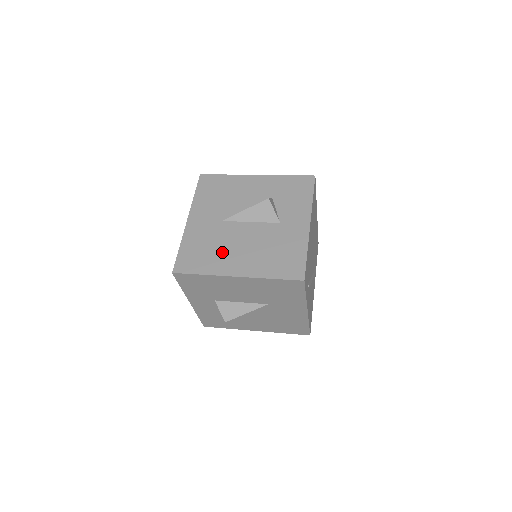
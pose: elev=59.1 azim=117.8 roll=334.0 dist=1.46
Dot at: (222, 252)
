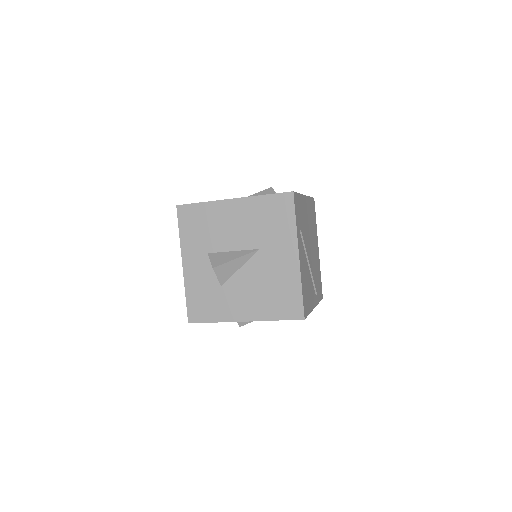
Dot at: occluded
